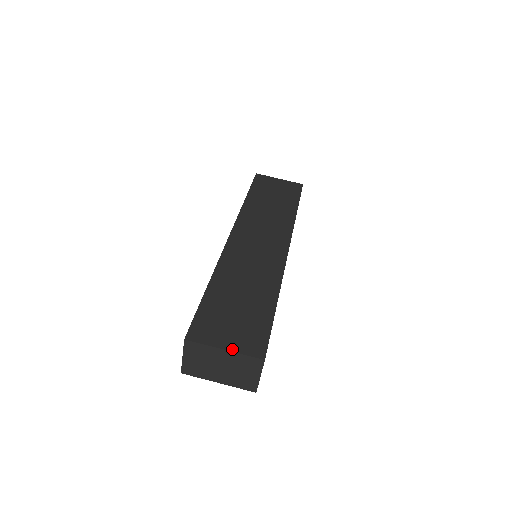
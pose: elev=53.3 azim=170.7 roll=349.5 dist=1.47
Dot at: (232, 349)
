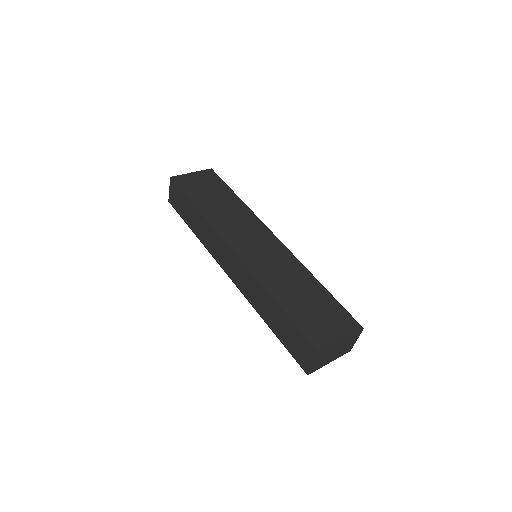
Dot at: (345, 336)
